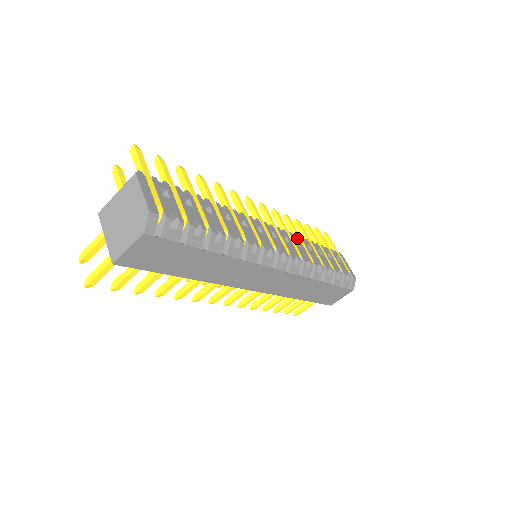
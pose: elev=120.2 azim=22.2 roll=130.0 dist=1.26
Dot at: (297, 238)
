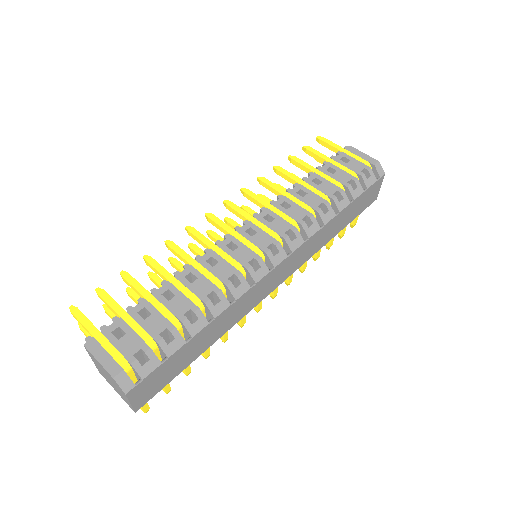
Dot at: (282, 199)
